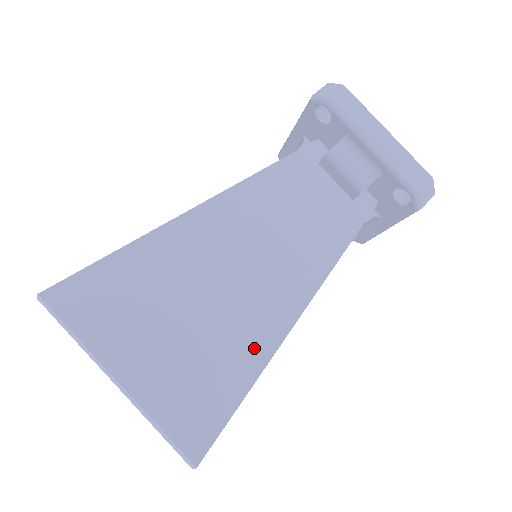
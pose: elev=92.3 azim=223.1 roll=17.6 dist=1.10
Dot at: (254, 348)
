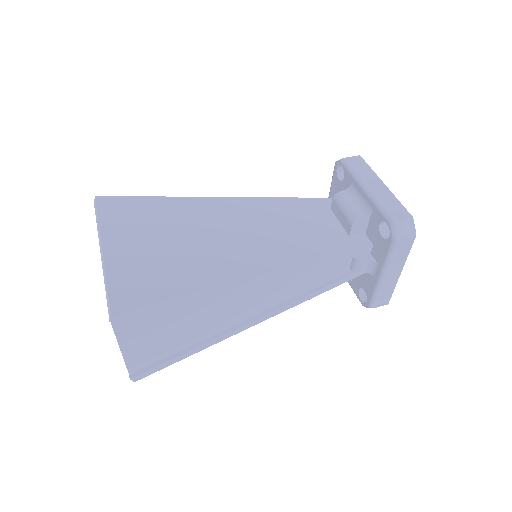
Dot at: (206, 276)
